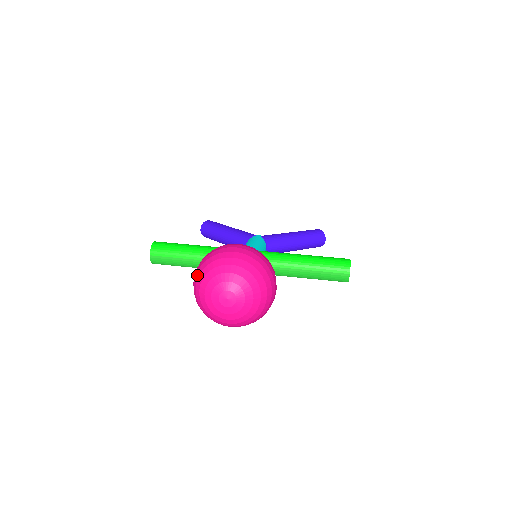
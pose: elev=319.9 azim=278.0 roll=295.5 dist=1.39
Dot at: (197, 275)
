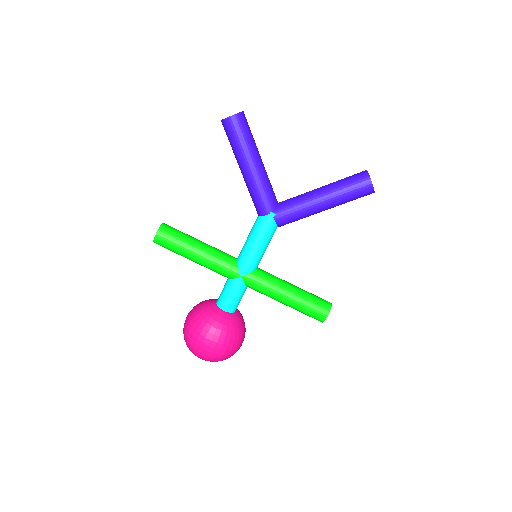
Dot at: occluded
